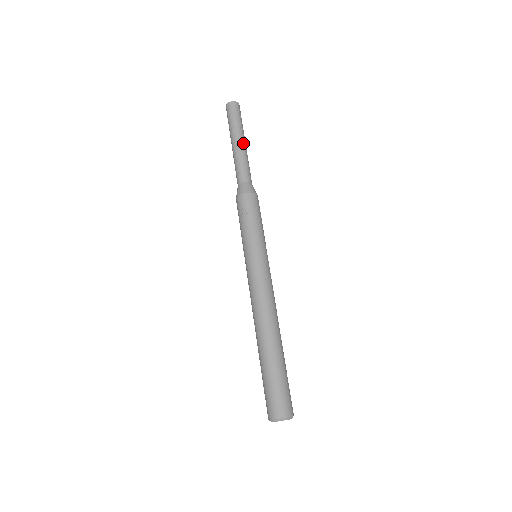
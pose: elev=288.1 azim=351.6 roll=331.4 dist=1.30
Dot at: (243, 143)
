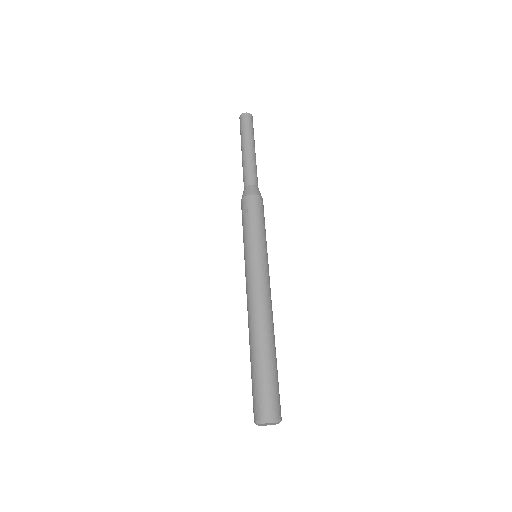
Dot at: (251, 150)
